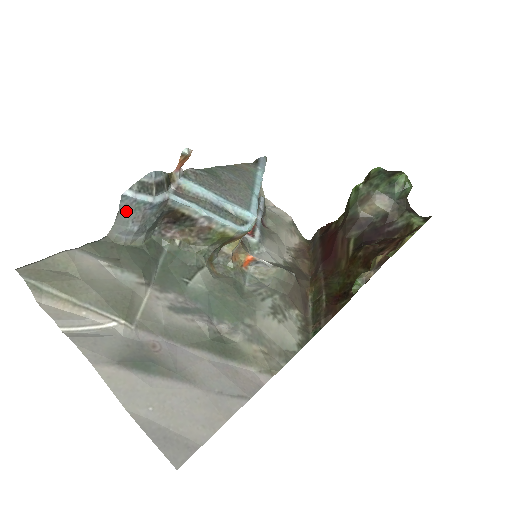
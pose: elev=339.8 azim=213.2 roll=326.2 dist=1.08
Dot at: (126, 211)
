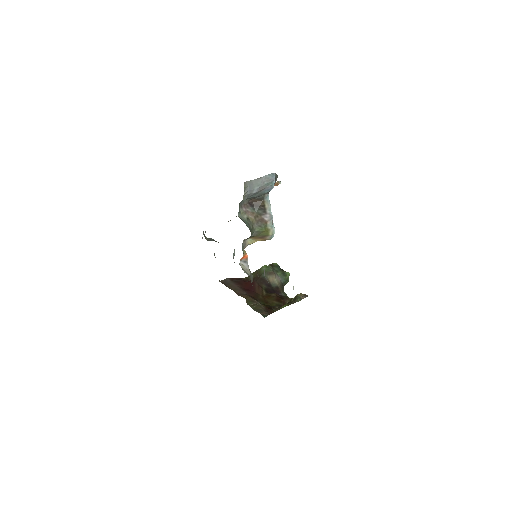
Dot at: (264, 180)
